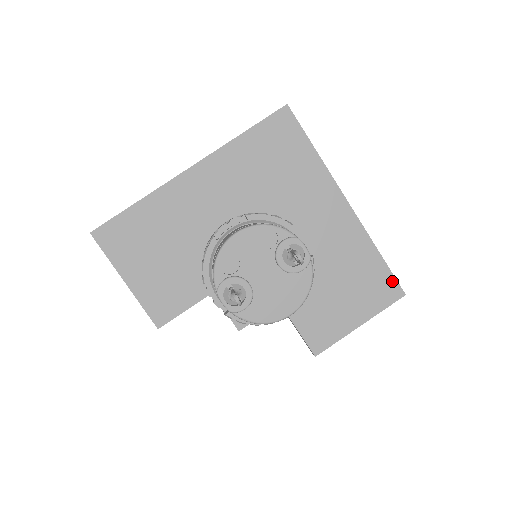
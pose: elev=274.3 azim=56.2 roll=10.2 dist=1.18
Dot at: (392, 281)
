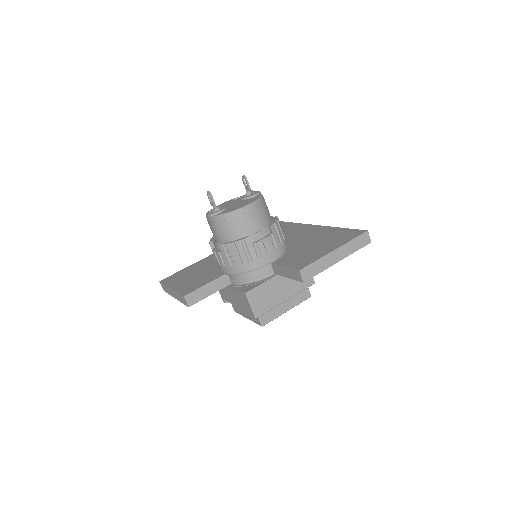
Dot at: (355, 231)
